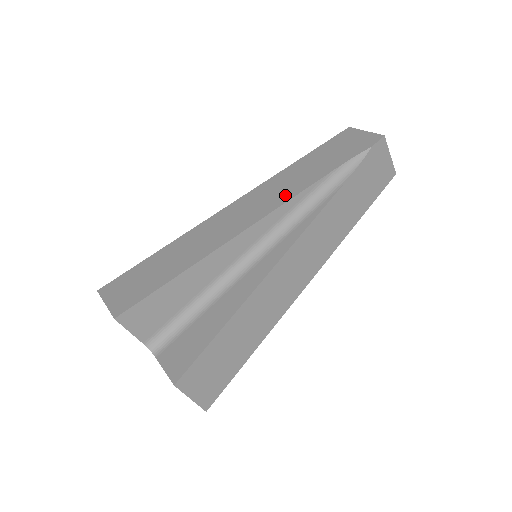
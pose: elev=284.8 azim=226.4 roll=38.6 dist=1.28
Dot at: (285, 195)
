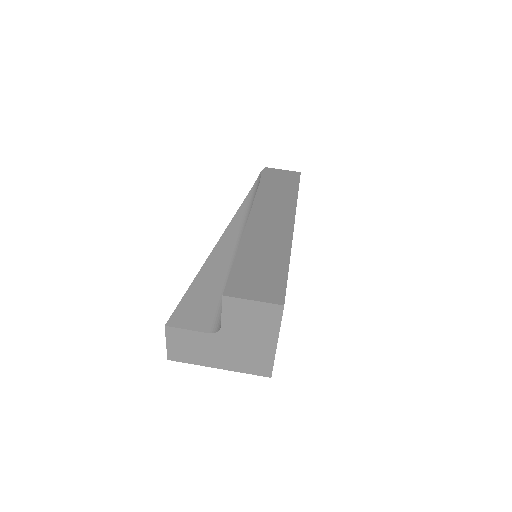
Dot at: occluded
